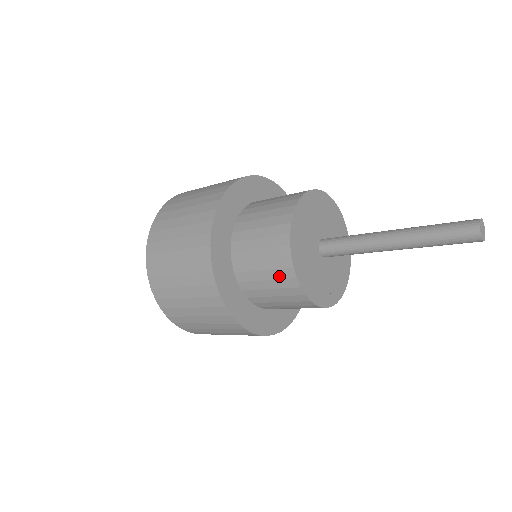
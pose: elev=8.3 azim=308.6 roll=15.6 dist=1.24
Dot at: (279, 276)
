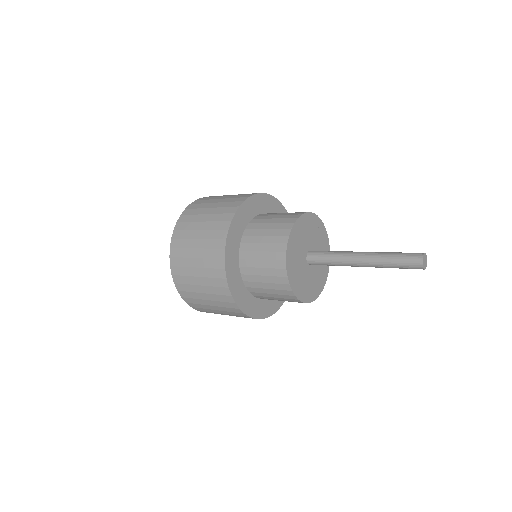
Dot at: occluded
